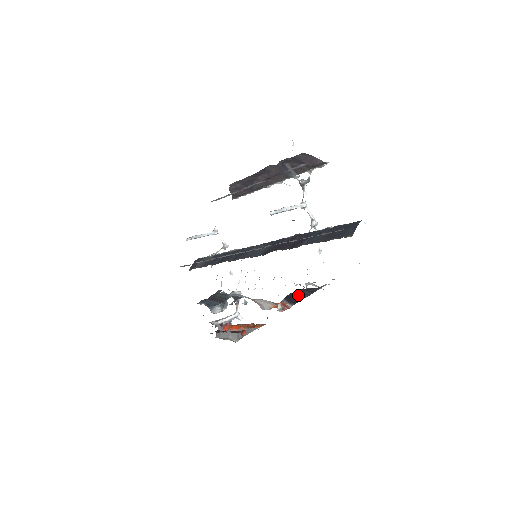
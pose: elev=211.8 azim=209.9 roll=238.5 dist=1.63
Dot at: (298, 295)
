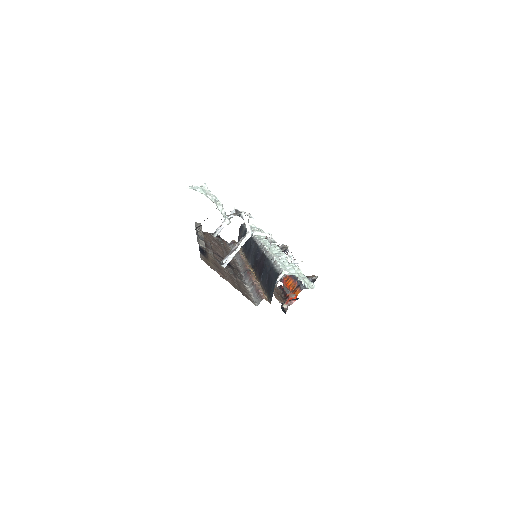
Dot at: occluded
